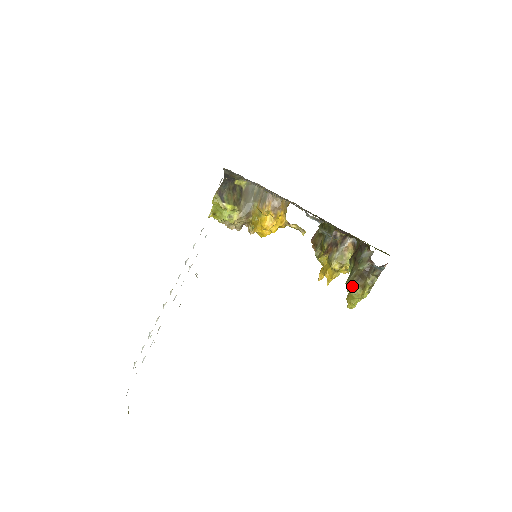
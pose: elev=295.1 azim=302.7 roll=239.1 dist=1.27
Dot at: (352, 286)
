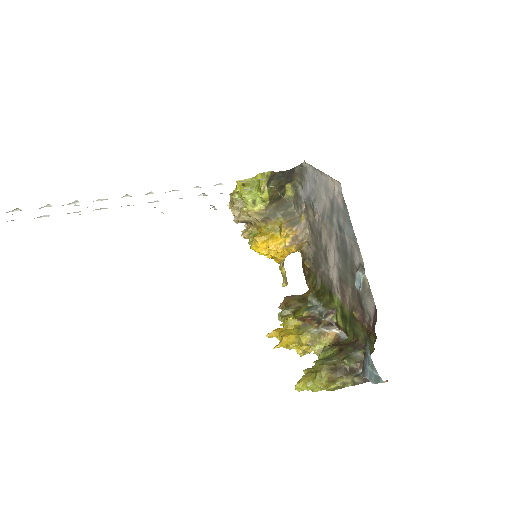
Dot at: (324, 370)
